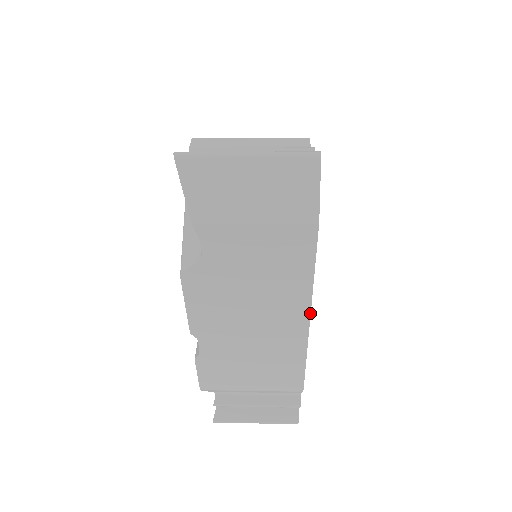
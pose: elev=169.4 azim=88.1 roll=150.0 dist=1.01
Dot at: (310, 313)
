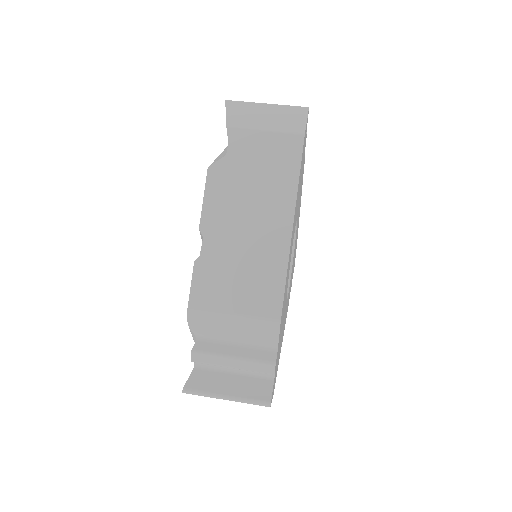
Dot at: occluded
